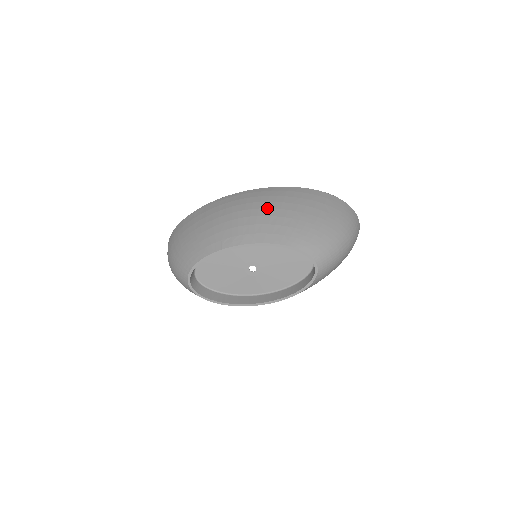
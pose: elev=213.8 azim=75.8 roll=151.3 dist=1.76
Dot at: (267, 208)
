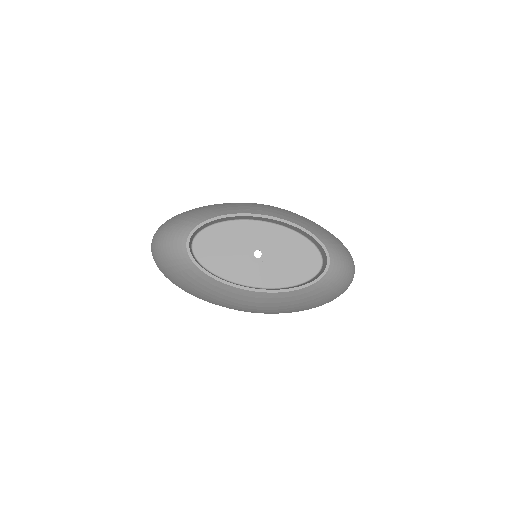
Dot at: (285, 210)
